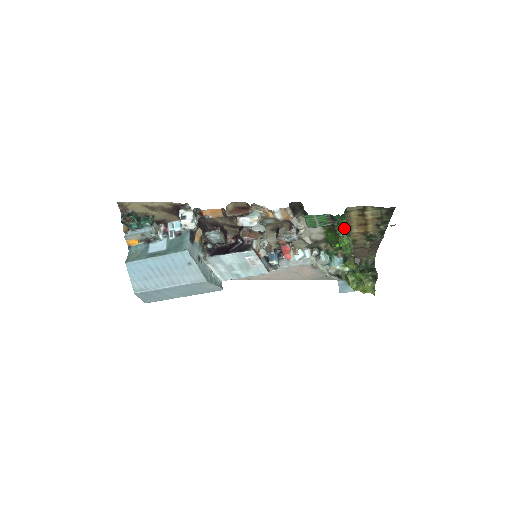
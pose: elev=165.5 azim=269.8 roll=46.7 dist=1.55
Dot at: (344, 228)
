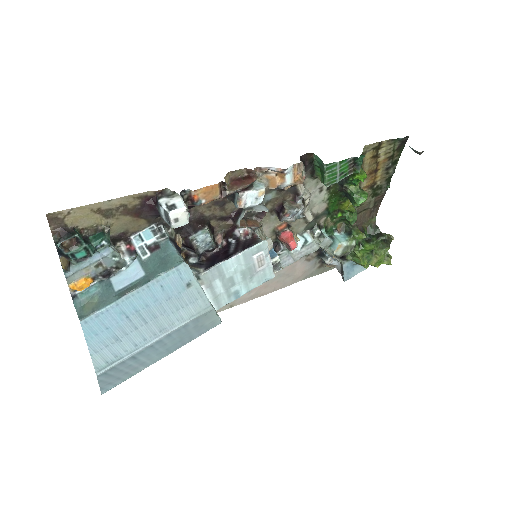
Dot at: (364, 176)
